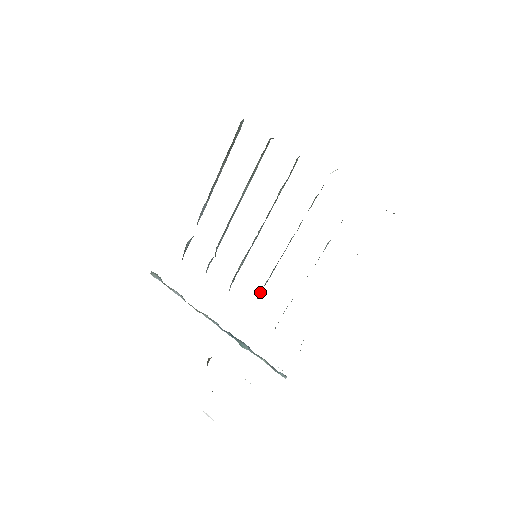
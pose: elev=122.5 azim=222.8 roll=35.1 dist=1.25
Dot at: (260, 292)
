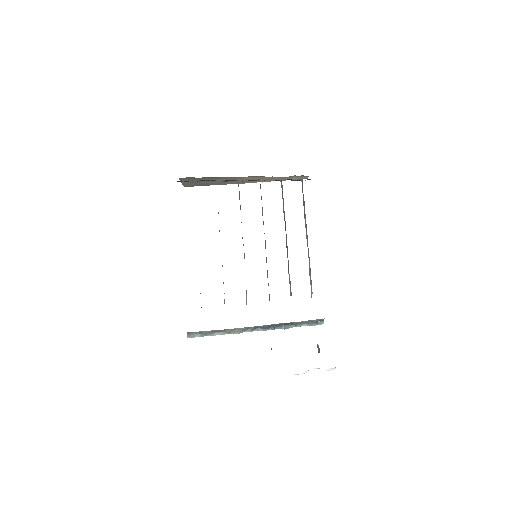
Dot at: occluded
